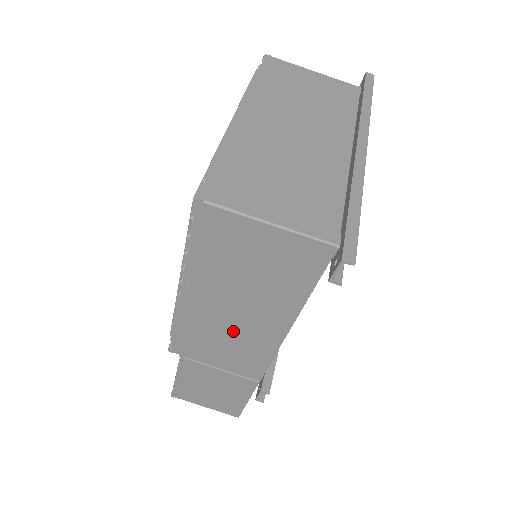
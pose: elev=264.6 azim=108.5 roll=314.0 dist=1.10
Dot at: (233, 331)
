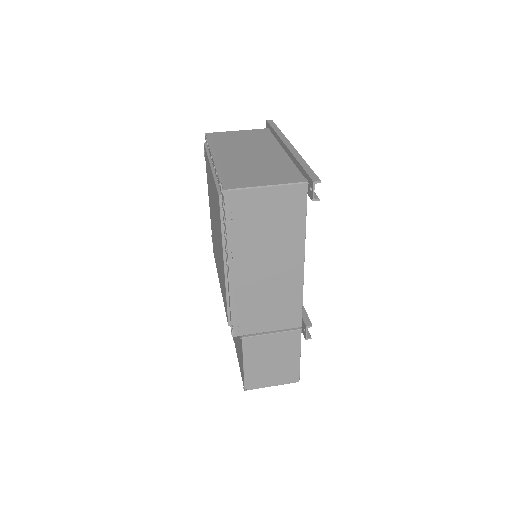
Dot at: (271, 287)
